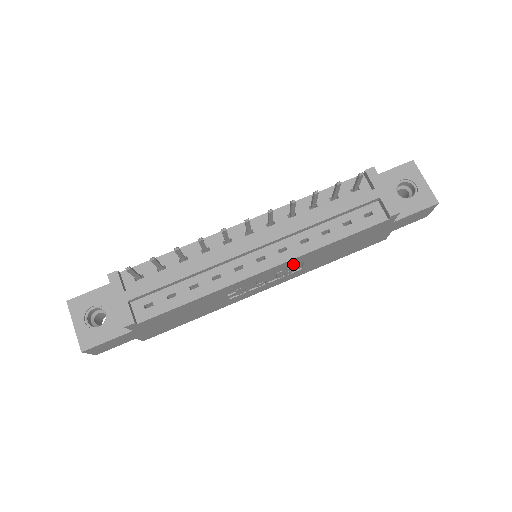
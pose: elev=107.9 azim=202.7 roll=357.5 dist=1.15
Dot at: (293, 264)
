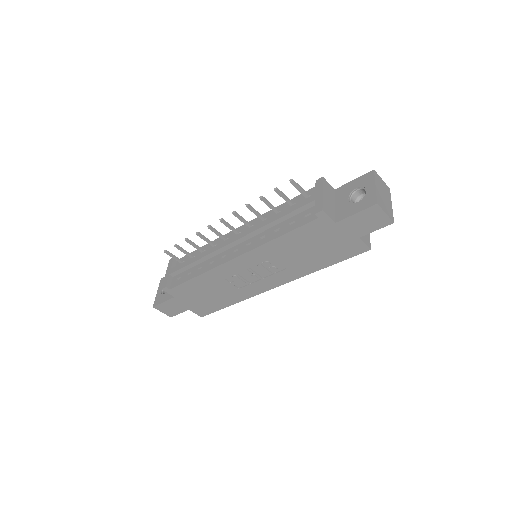
Dot at: (262, 258)
